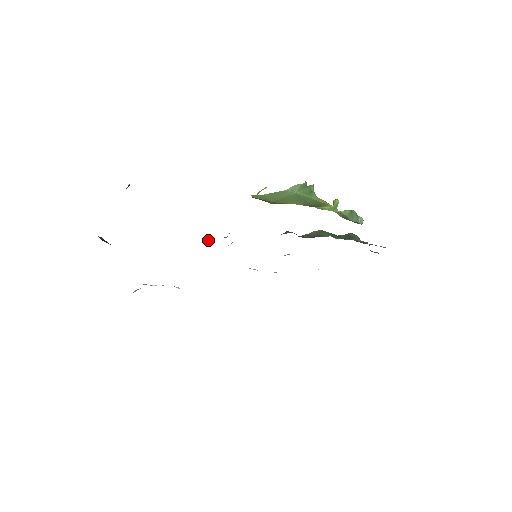
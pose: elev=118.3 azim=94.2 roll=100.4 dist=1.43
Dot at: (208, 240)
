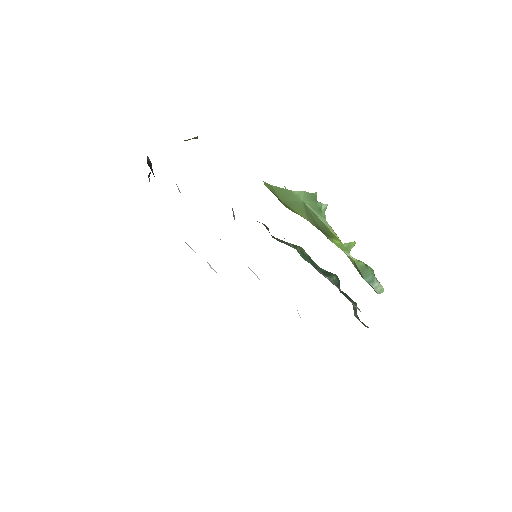
Dot at: occluded
